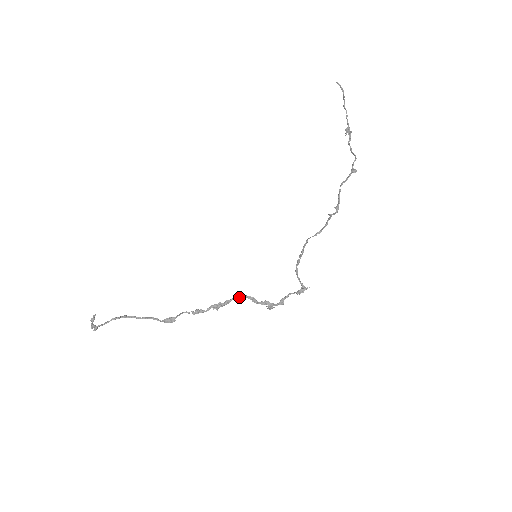
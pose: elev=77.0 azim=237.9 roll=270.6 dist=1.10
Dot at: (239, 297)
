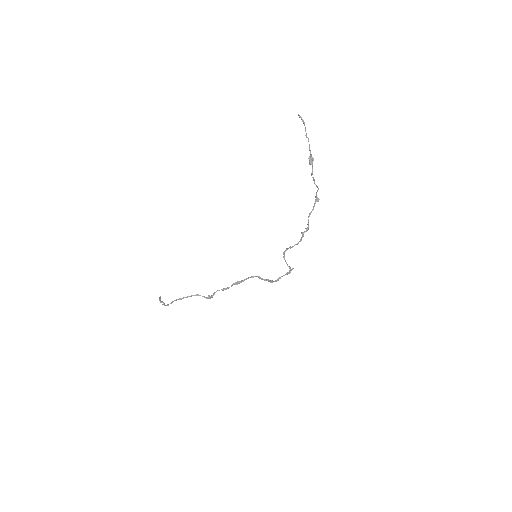
Dot at: occluded
